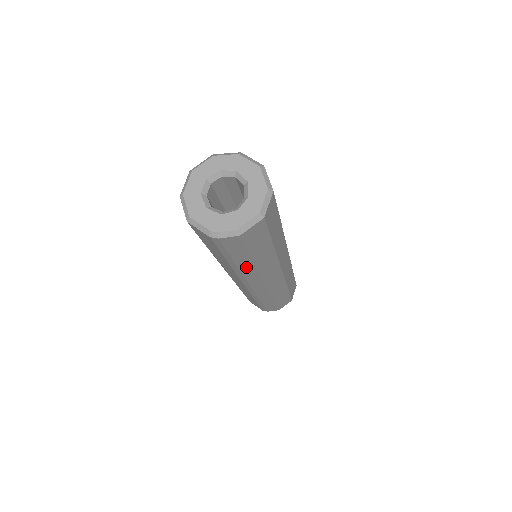
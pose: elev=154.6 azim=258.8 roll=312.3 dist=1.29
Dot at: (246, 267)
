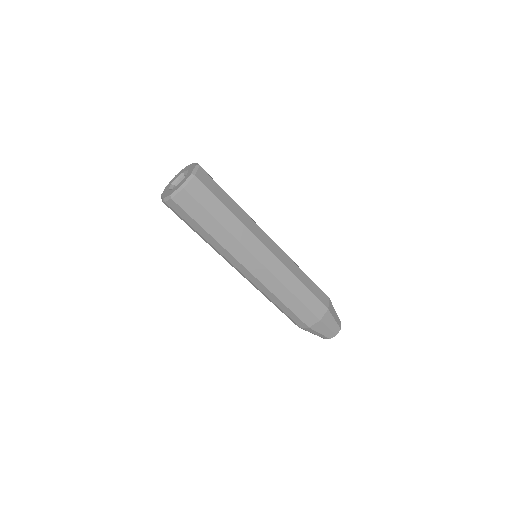
Dot at: (210, 240)
